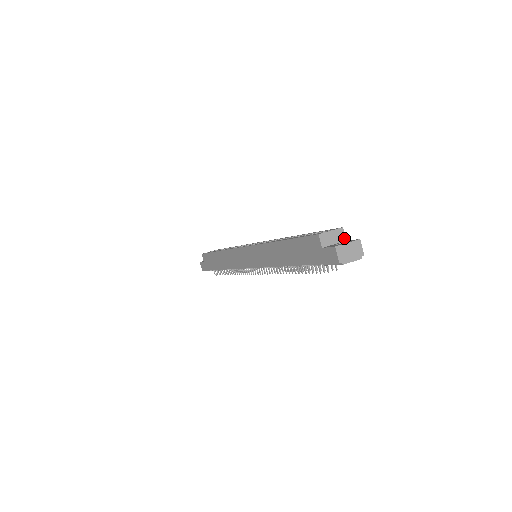
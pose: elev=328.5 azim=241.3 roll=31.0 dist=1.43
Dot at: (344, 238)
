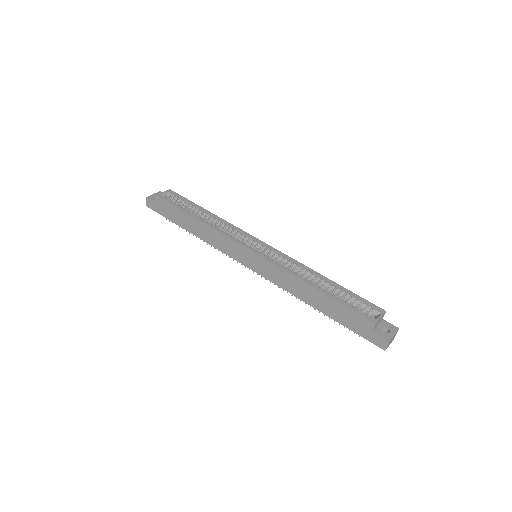
Dot at: occluded
